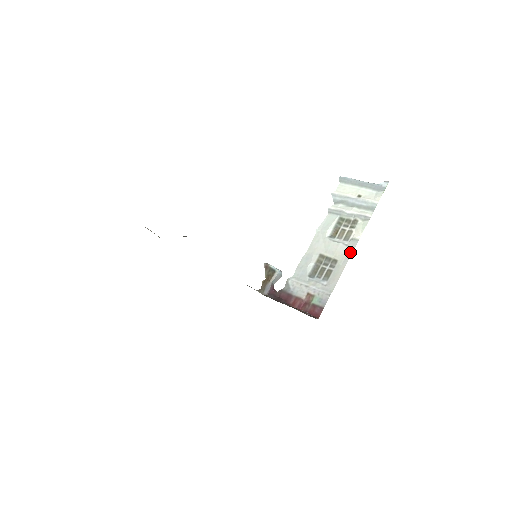
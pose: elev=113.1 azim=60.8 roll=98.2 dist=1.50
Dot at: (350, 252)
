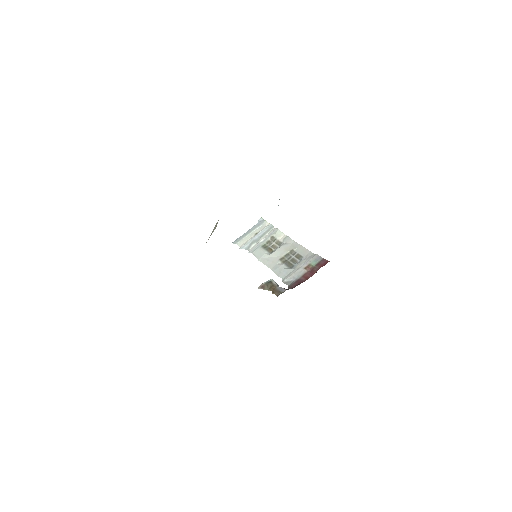
Dot at: (292, 242)
